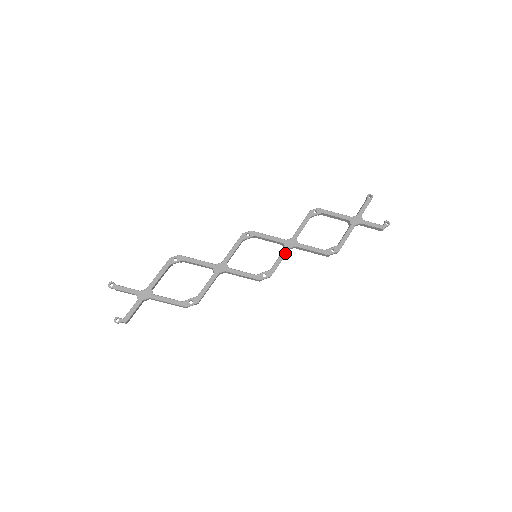
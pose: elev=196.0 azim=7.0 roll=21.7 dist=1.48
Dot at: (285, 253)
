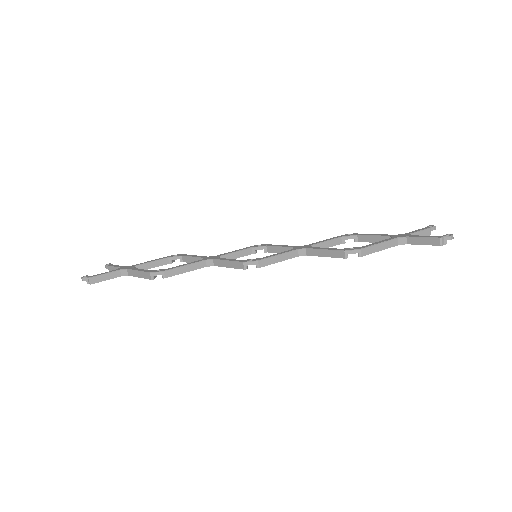
Dot at: (289, 251)
